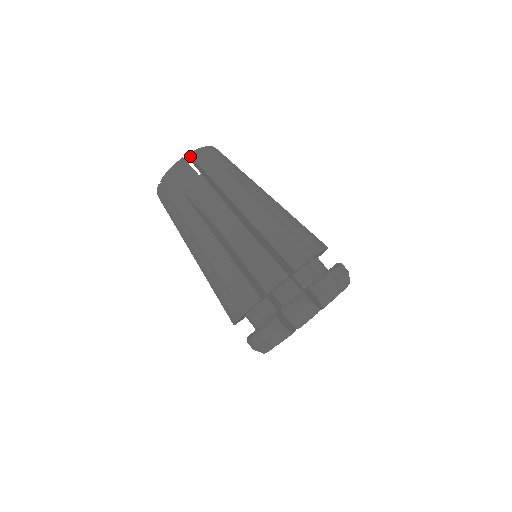
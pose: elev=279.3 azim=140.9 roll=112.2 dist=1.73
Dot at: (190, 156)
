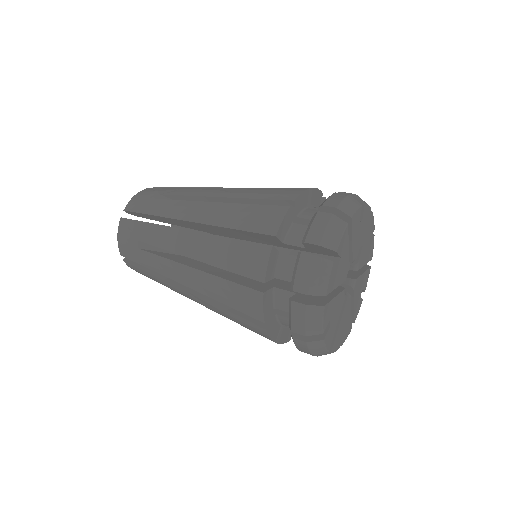
Dot at: (126, 211)
